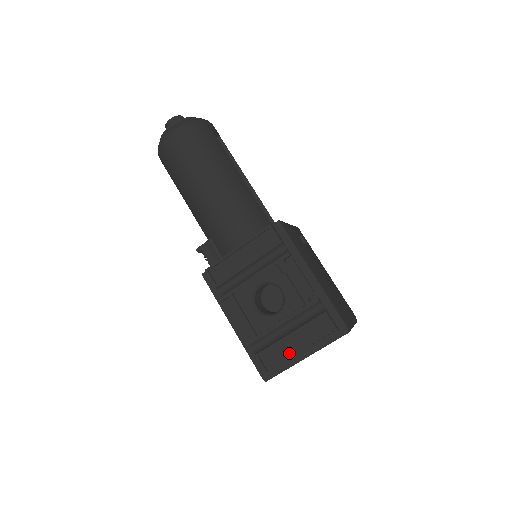
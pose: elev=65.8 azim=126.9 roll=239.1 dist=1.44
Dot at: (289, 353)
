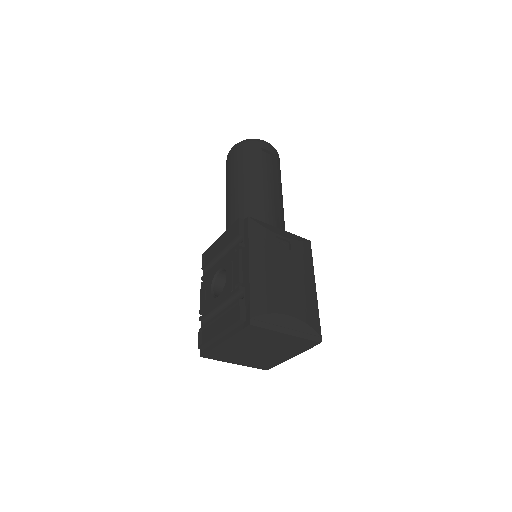
Dot at: (214, 333)
